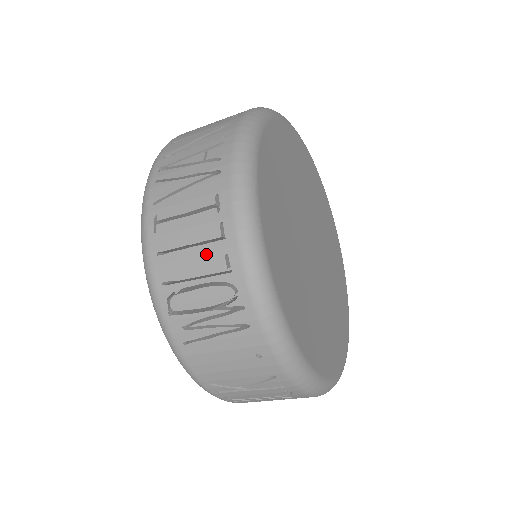
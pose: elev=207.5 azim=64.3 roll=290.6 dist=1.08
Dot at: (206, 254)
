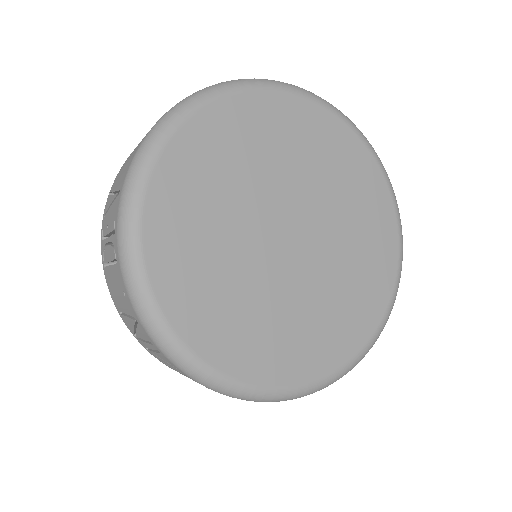
Dot at: occluded
